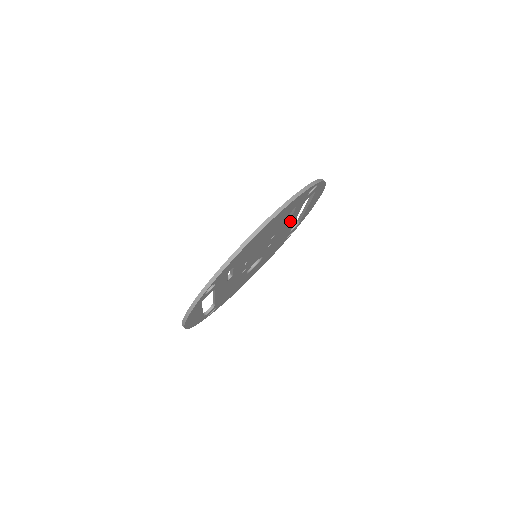
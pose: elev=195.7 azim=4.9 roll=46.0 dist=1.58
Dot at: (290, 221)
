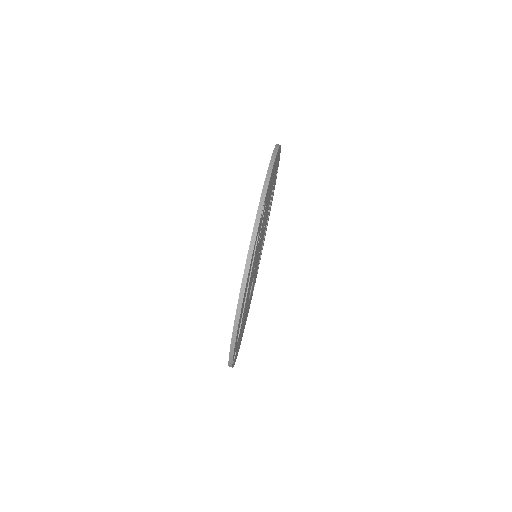
Dot at: occluded
